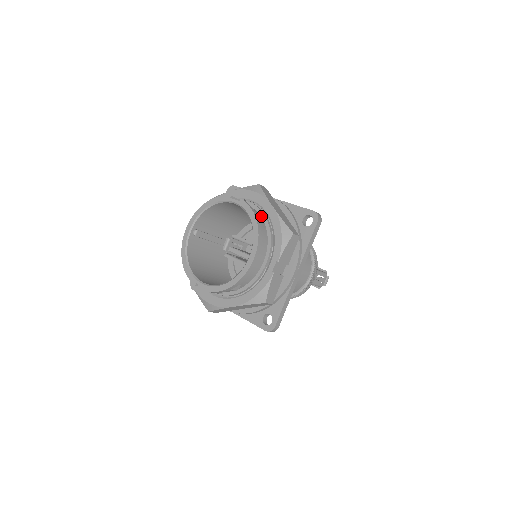
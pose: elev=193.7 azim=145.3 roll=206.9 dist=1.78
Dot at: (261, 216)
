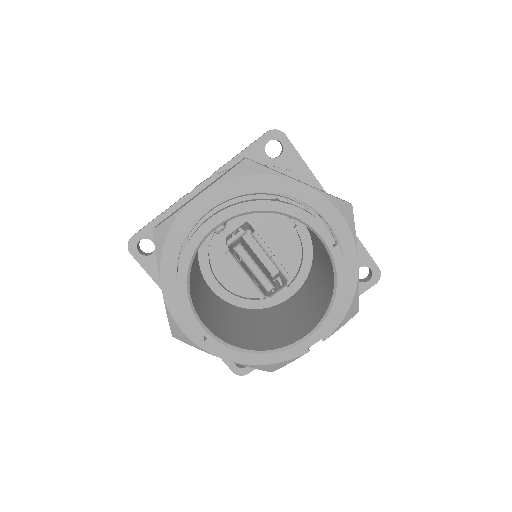
Dot at: occluded
